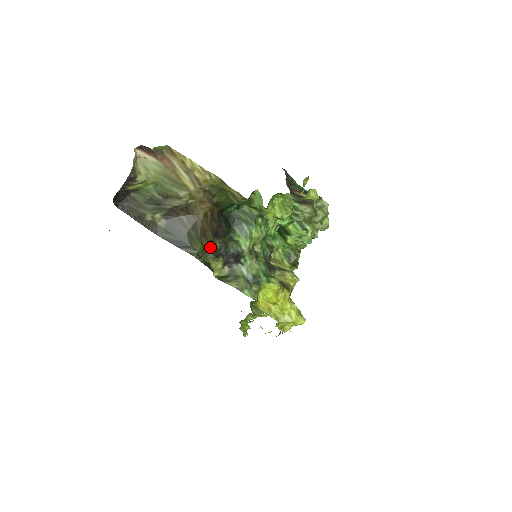
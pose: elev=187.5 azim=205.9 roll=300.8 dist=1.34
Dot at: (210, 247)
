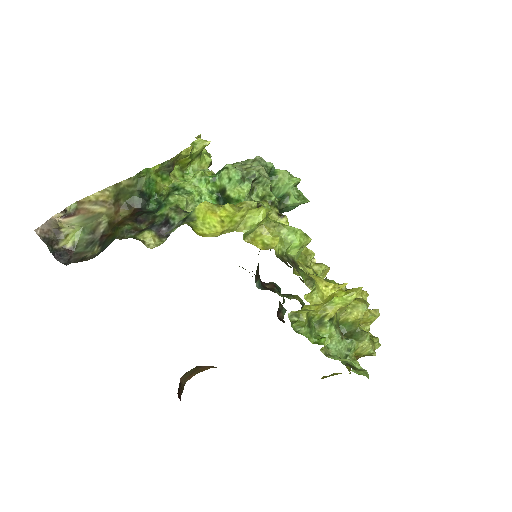
Dot at: (132, 229)
